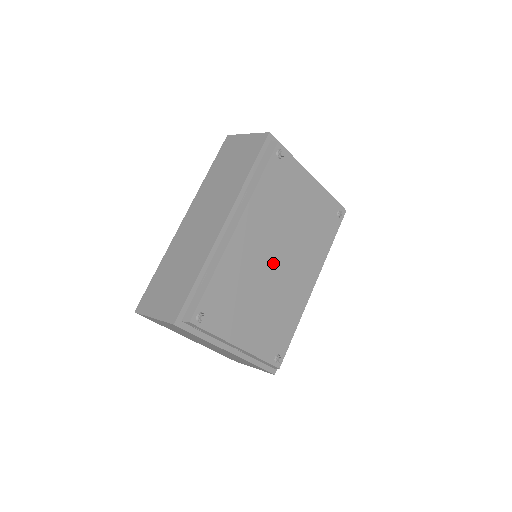
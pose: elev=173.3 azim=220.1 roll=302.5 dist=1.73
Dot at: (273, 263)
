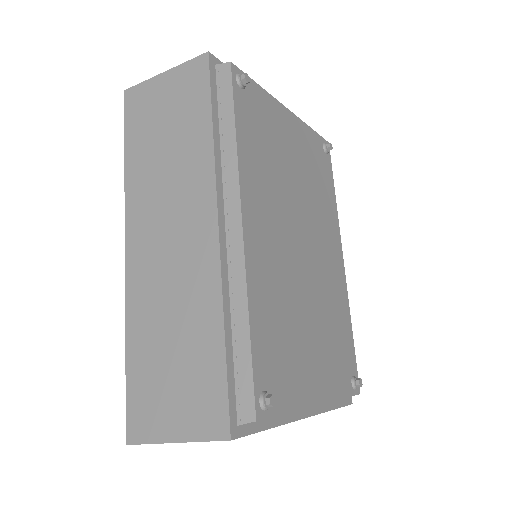
Dot at: (299, 254)
